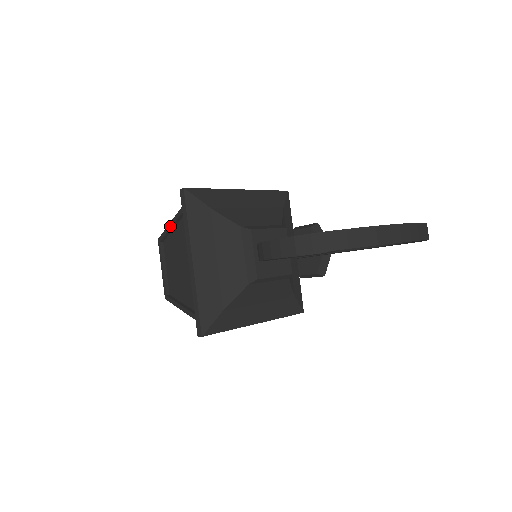
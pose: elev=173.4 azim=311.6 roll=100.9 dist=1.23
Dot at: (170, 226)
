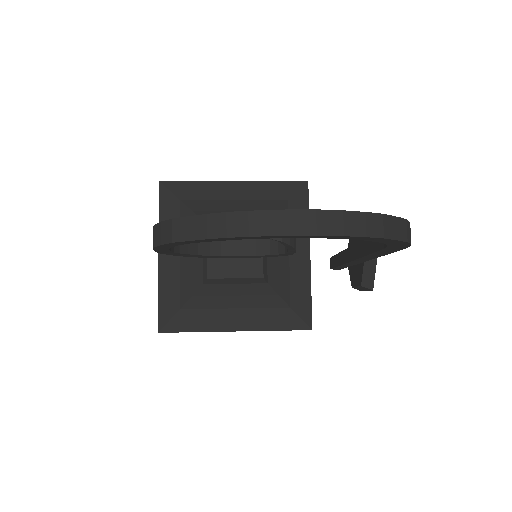
Dot at: occluded
